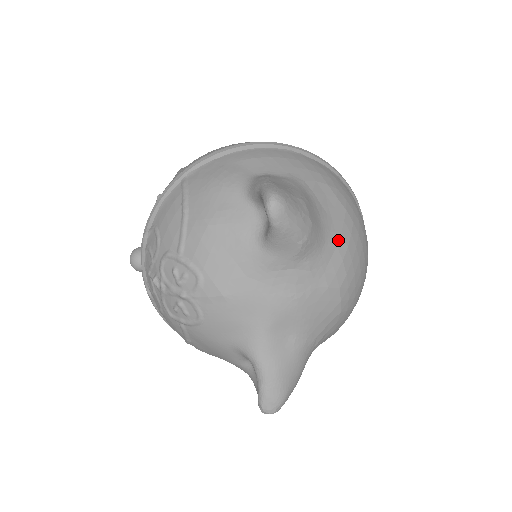
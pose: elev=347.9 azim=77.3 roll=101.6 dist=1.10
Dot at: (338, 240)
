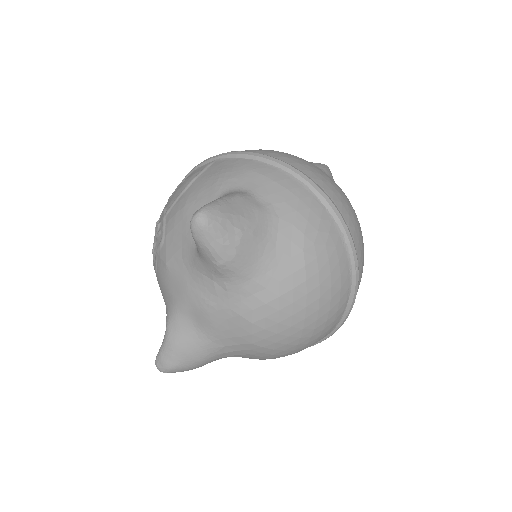
Dot at: (271, 285)
